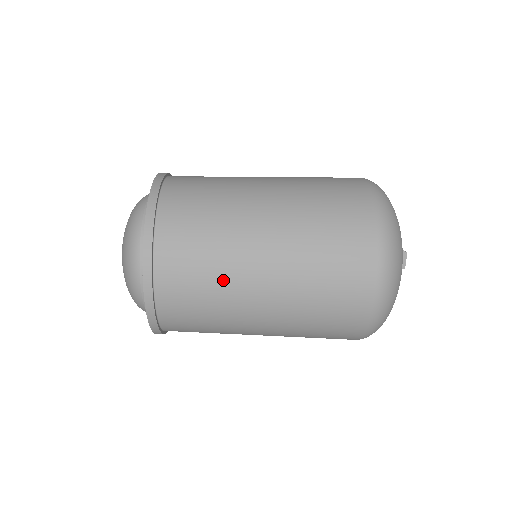
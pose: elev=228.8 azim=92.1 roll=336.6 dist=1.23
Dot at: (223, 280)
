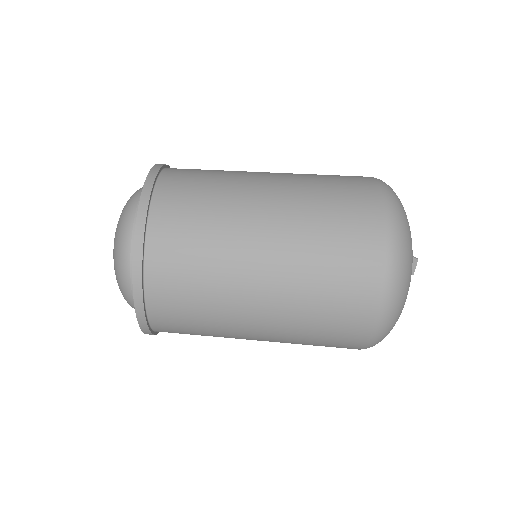
Dot at: (217, 301)
